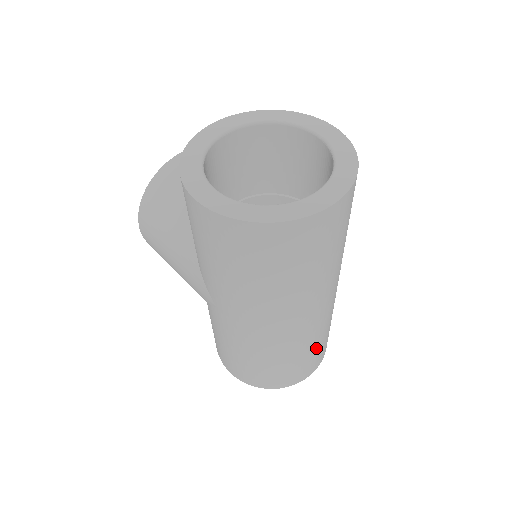
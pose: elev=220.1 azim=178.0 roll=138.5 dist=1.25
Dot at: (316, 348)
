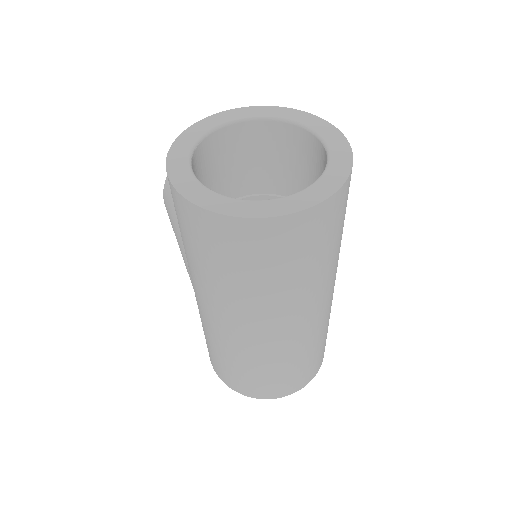
Dot at: (292, 368)
